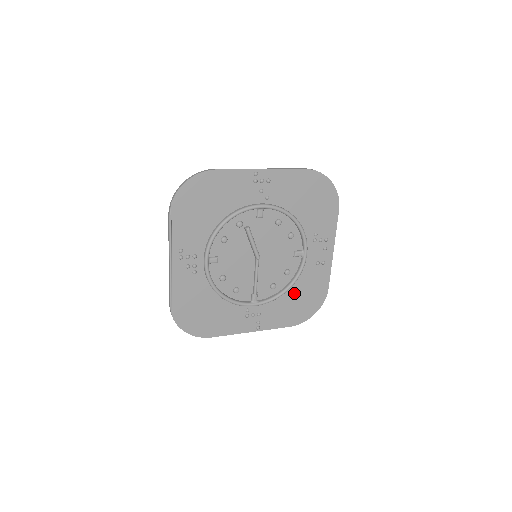
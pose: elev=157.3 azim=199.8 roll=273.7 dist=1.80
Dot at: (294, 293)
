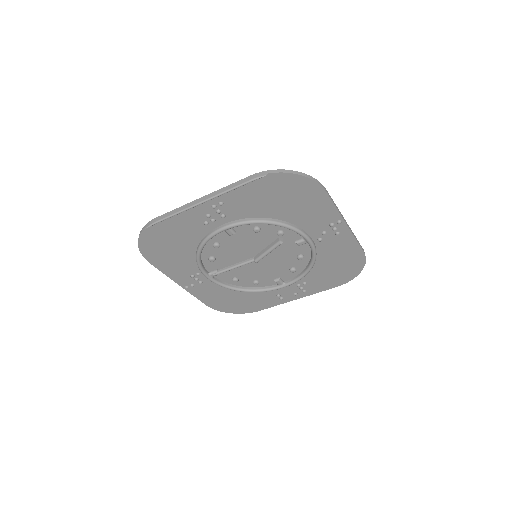
Dot at: (239, 294)
